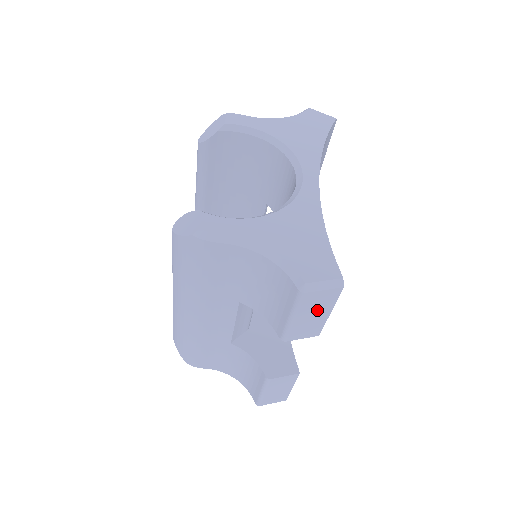
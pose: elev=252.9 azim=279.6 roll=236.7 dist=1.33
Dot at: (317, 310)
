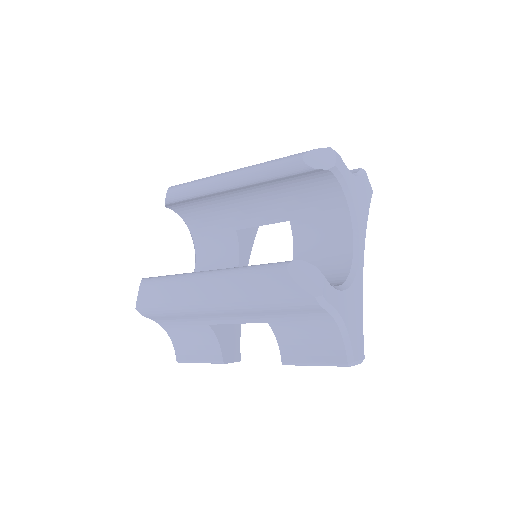
Dot at: occluded
